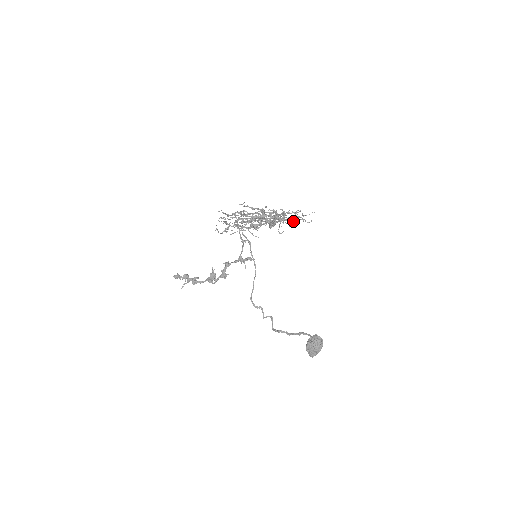
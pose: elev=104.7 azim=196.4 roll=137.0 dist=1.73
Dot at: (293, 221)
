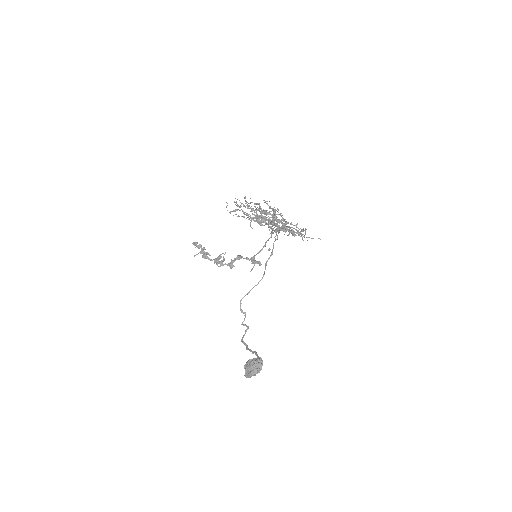
Dot at: (288, 230)
